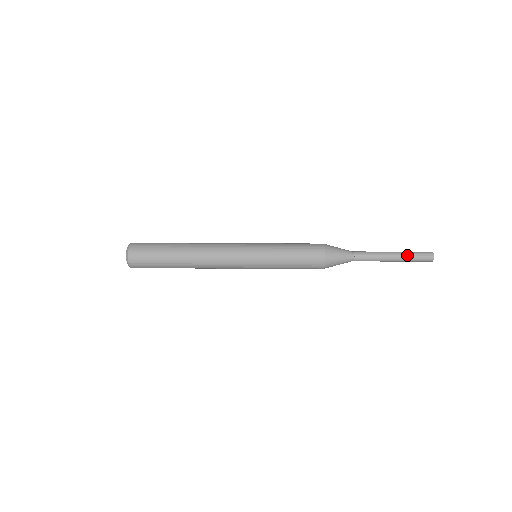
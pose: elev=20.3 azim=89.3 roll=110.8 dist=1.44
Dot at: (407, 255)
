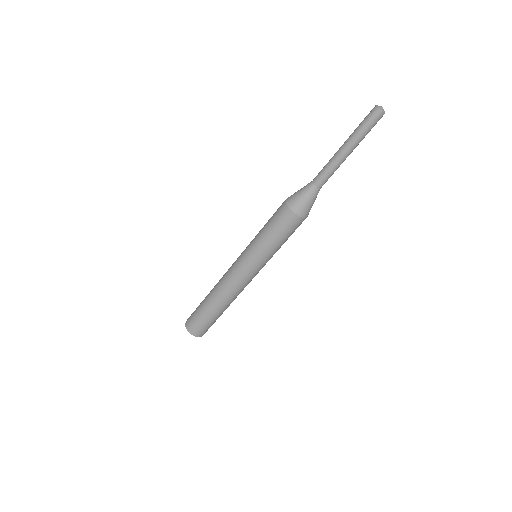
Dot at: (356, 137)
